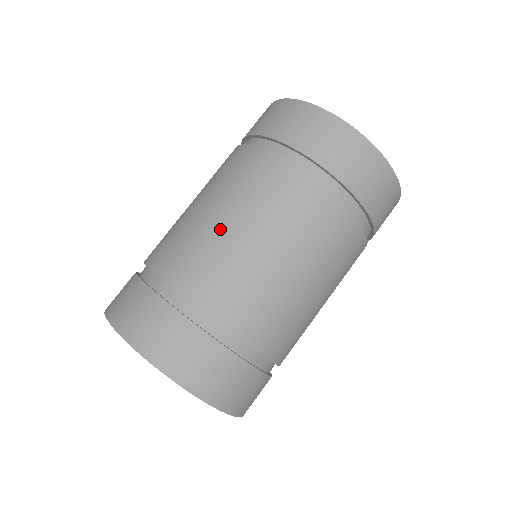
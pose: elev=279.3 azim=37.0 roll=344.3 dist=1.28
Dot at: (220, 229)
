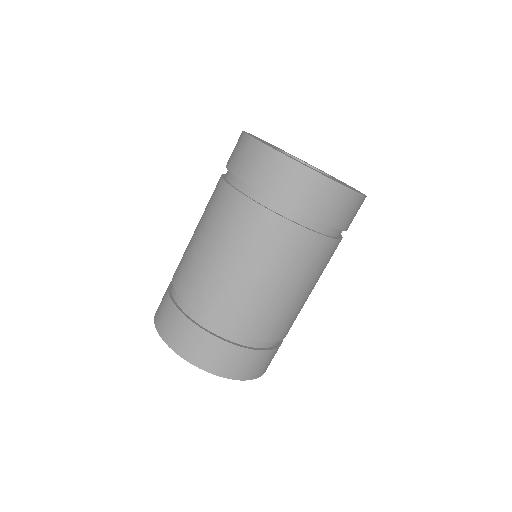
Dot at: (194, 243)
